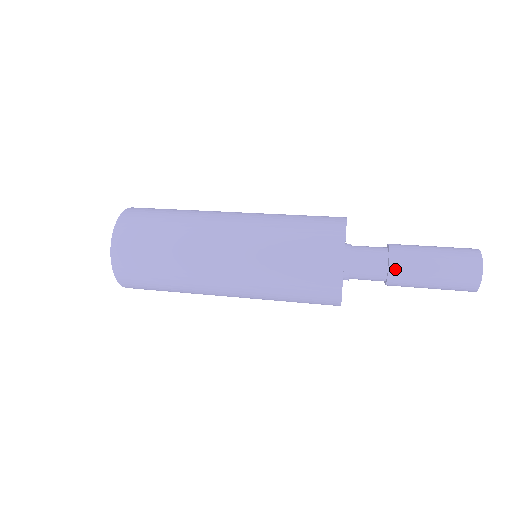
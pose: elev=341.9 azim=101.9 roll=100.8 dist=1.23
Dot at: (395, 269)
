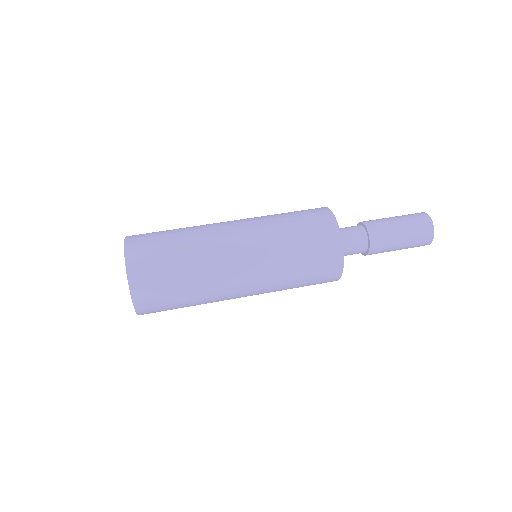
Dot at: (371, 254)
